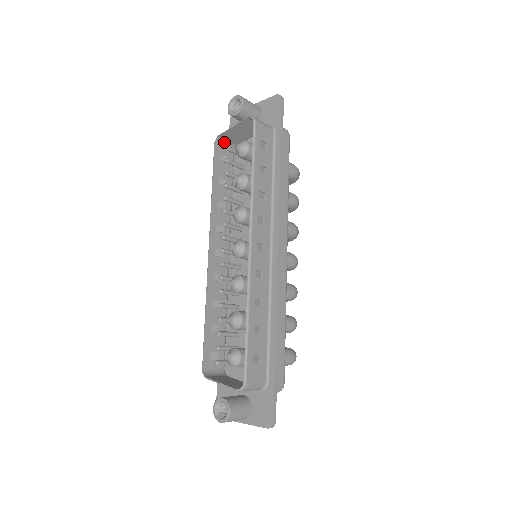
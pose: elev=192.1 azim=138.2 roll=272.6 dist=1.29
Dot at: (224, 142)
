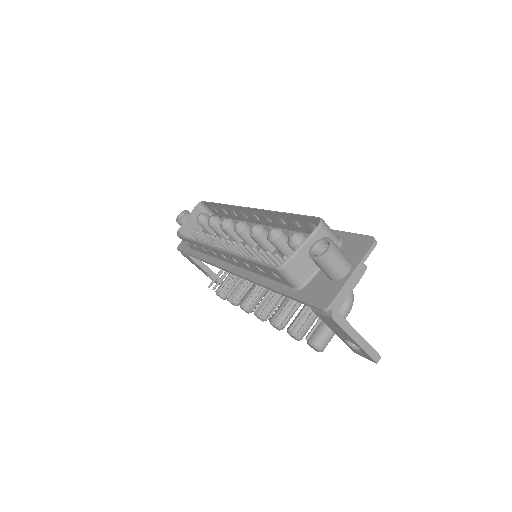
Dot at: occluded
